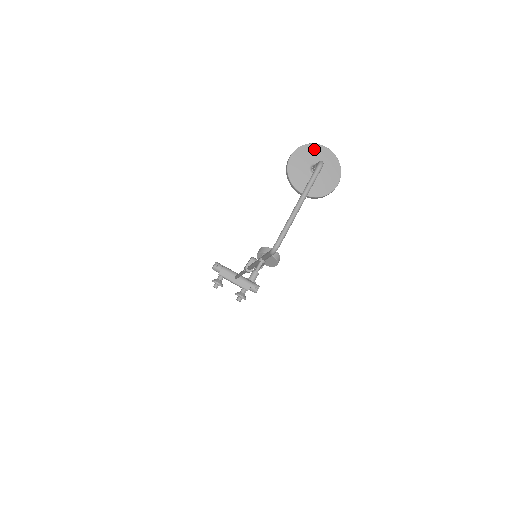
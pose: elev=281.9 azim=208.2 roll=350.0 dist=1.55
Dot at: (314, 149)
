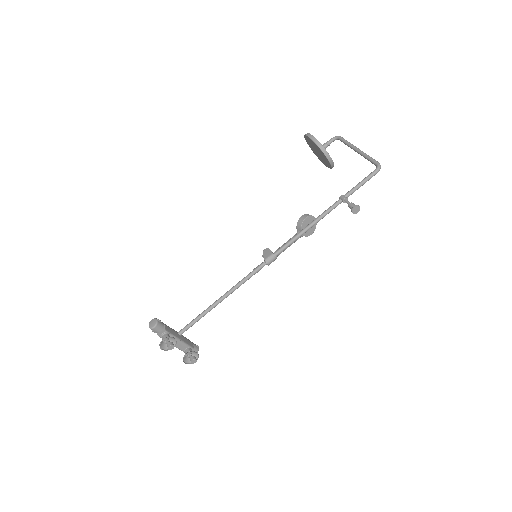
Dot at: occluded
